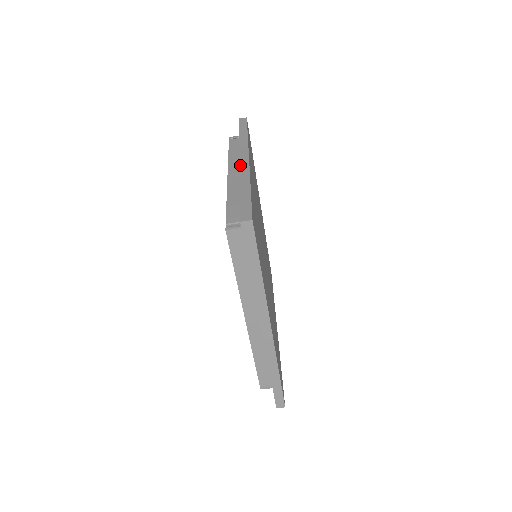
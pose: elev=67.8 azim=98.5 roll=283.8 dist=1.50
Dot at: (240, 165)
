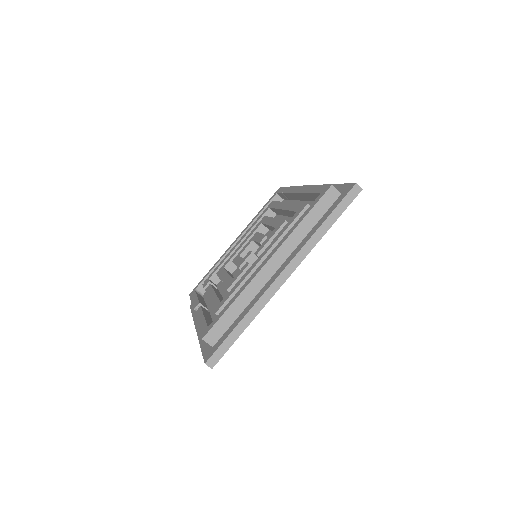
Dot at: occluded
